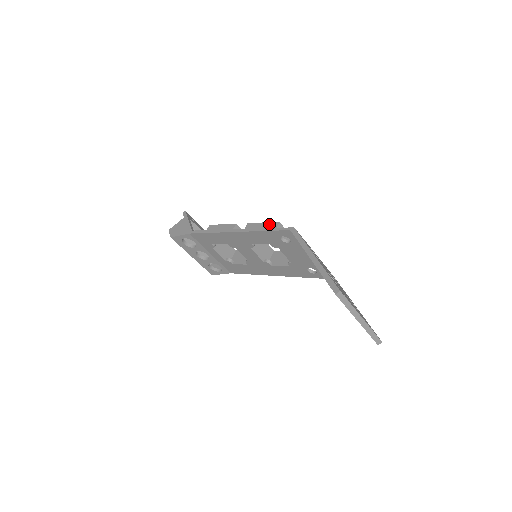
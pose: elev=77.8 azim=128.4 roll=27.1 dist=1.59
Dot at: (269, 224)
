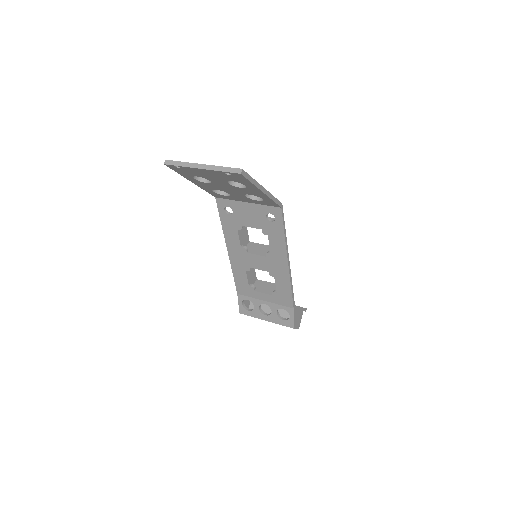
Dot at: occluded
